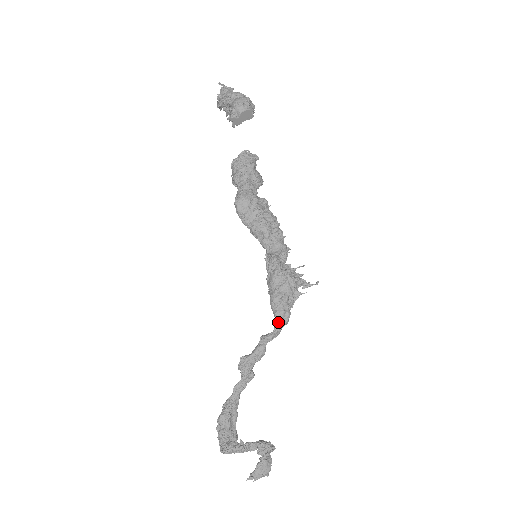
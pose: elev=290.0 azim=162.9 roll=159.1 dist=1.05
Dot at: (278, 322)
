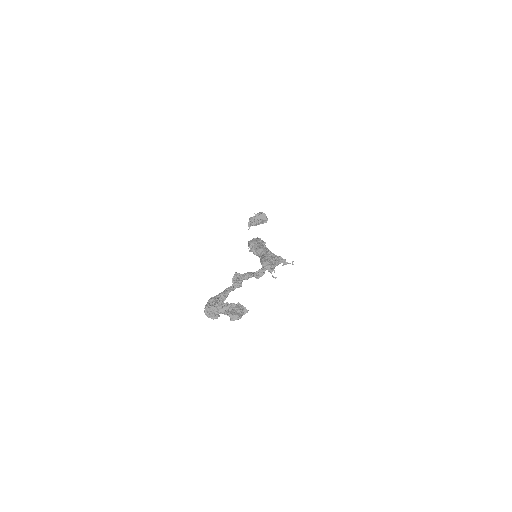
Dot at: (264, 266)
